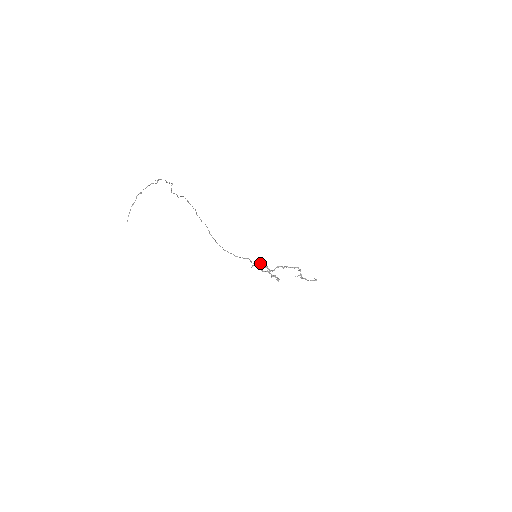
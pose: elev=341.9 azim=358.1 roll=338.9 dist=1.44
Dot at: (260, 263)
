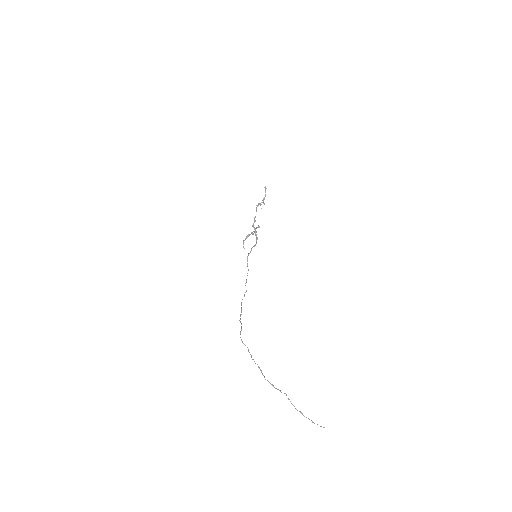
Dot at: (244, 240)
